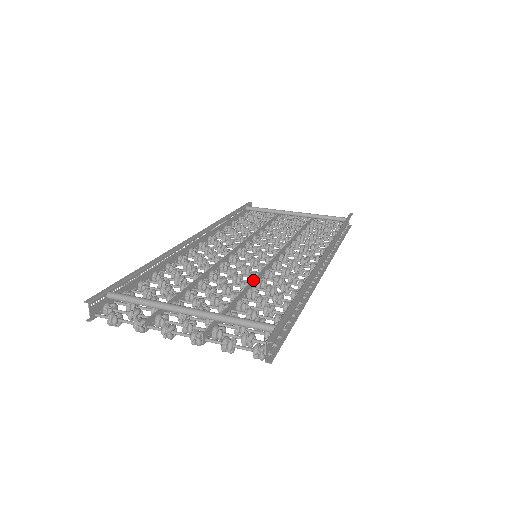
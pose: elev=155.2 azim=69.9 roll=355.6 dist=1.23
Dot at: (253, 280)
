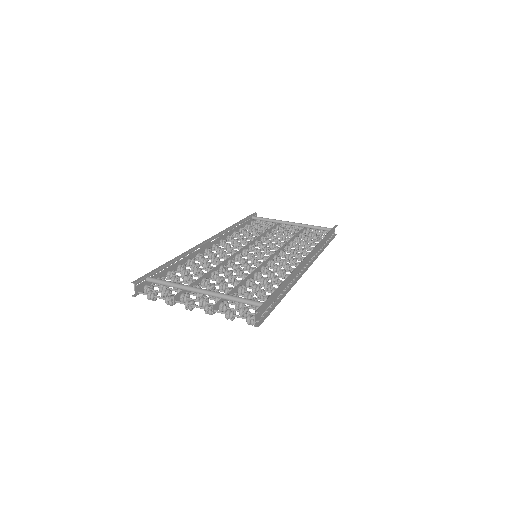
Dot at: (251, 273)
